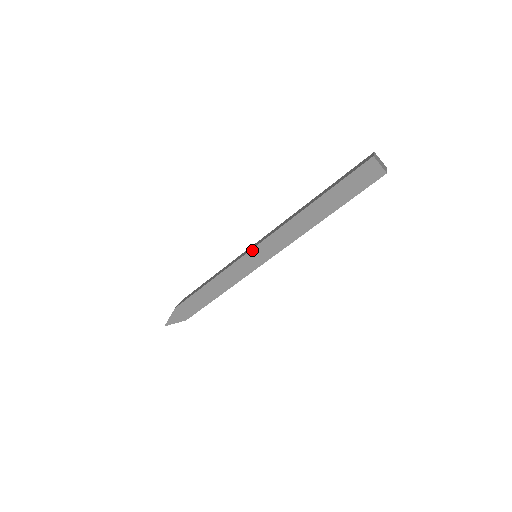
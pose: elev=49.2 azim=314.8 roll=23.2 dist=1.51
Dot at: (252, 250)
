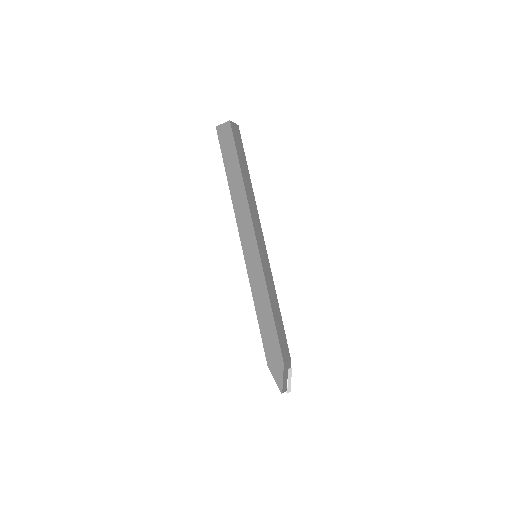
Dot at: (244, 252)
